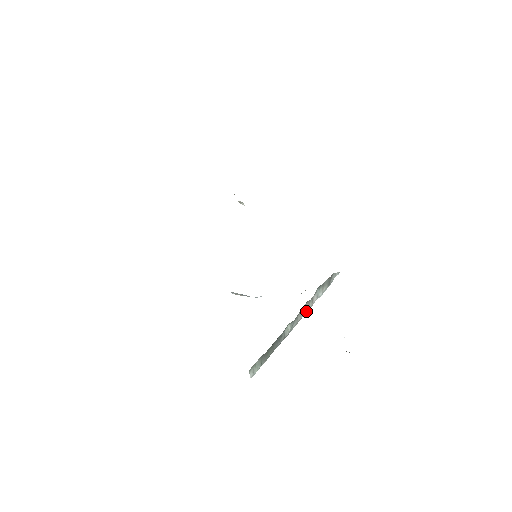
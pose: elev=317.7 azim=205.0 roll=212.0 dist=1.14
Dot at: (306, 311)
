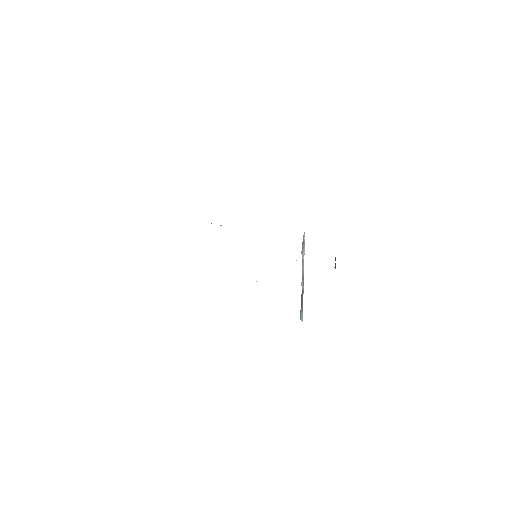
Dot at: occluded
